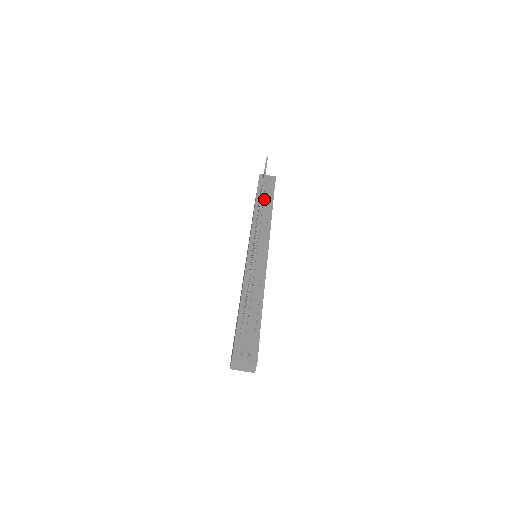
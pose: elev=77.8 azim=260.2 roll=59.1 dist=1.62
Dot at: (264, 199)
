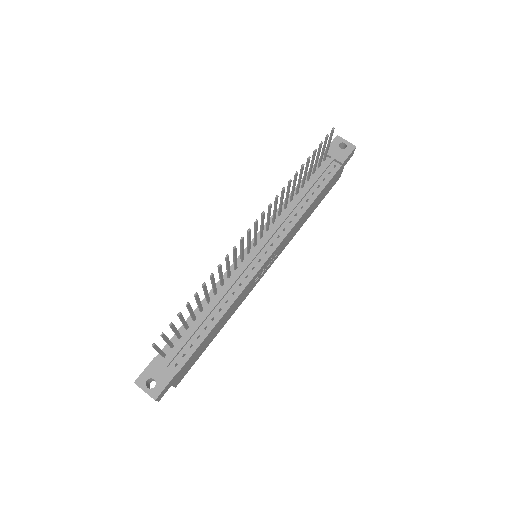
Dot at: (314, 179)
